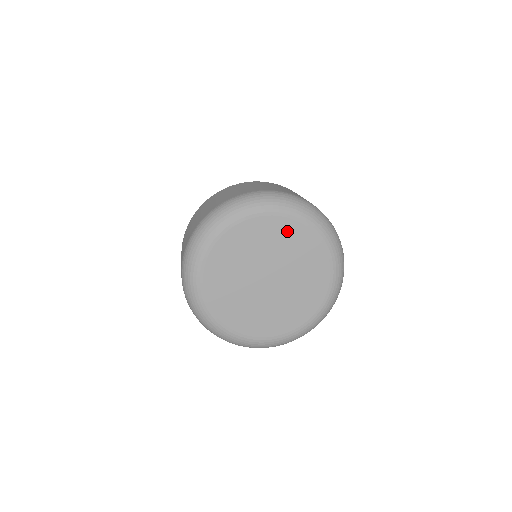
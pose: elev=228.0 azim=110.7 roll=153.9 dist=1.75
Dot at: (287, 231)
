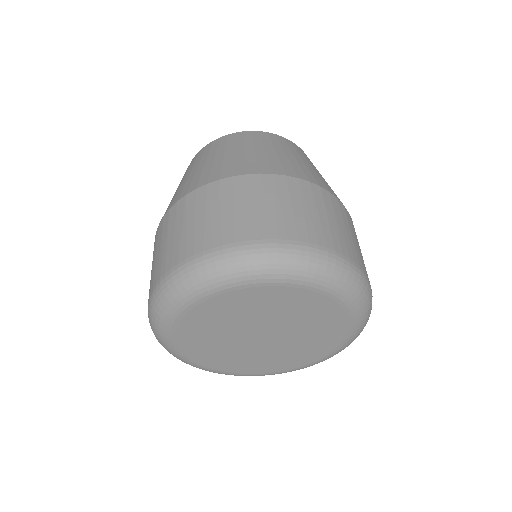
Dot at: (217, 309)
